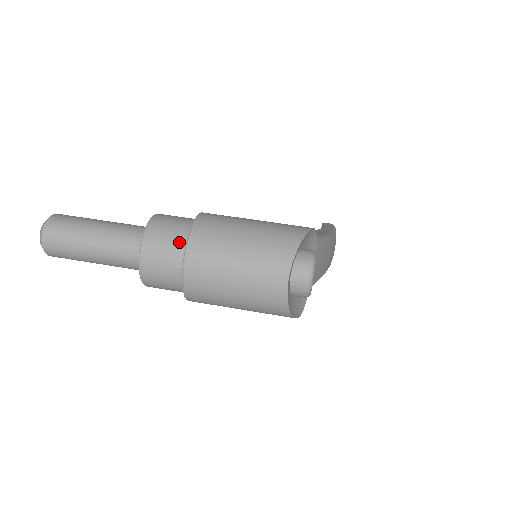
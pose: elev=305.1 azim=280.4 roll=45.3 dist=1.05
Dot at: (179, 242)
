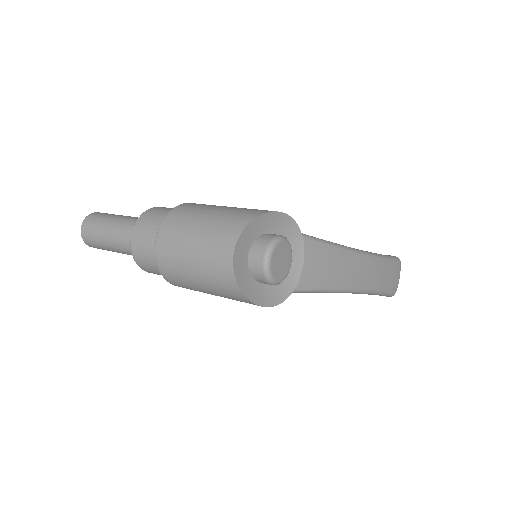
Dot at: (160, 223)
